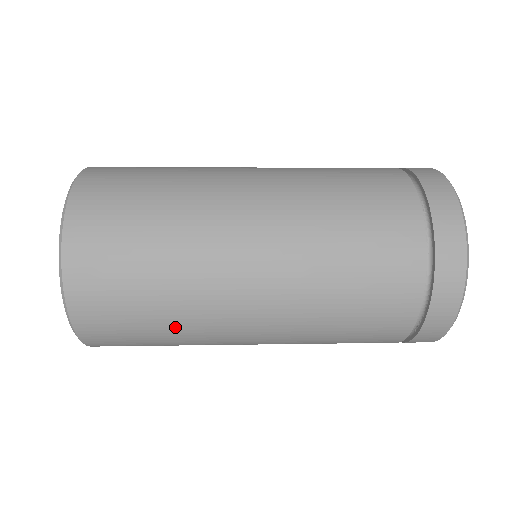
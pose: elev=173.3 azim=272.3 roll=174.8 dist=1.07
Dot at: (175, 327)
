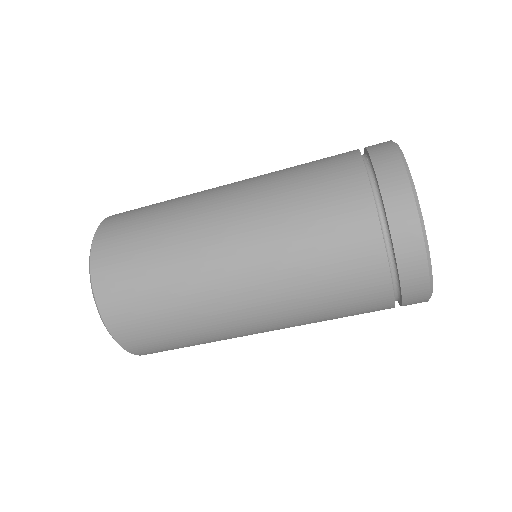
Dot at: (174, 294)
